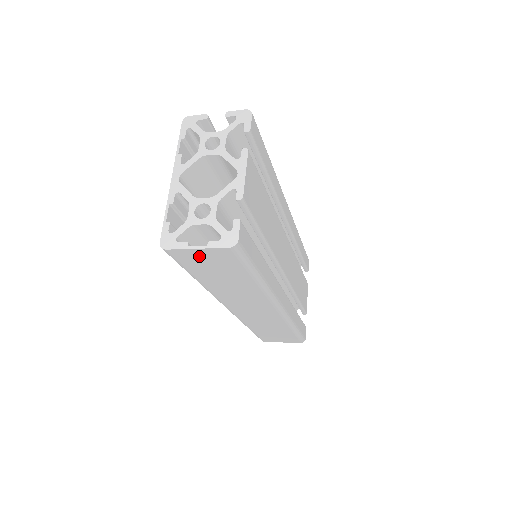
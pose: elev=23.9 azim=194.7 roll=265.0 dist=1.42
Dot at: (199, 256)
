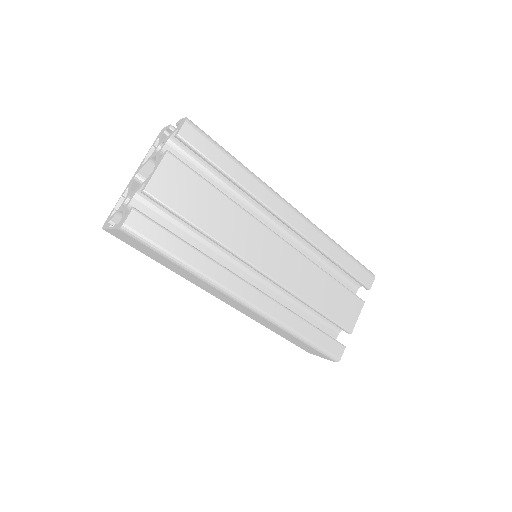
Dot at: (122, 237)
